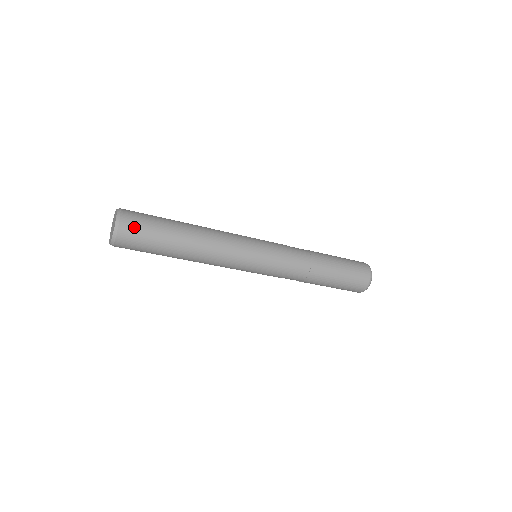
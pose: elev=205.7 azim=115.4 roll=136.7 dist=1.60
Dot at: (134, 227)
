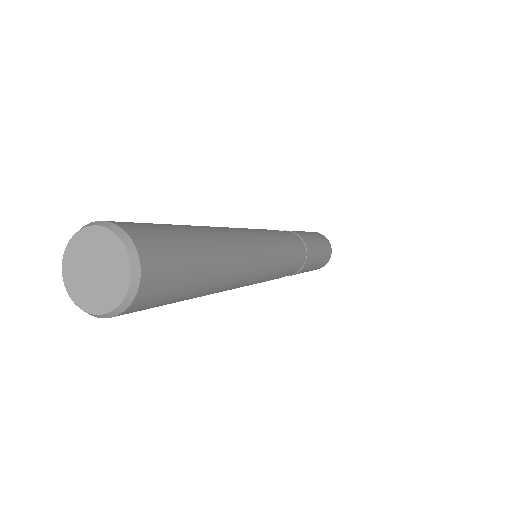
Dot at: (160, 287)
